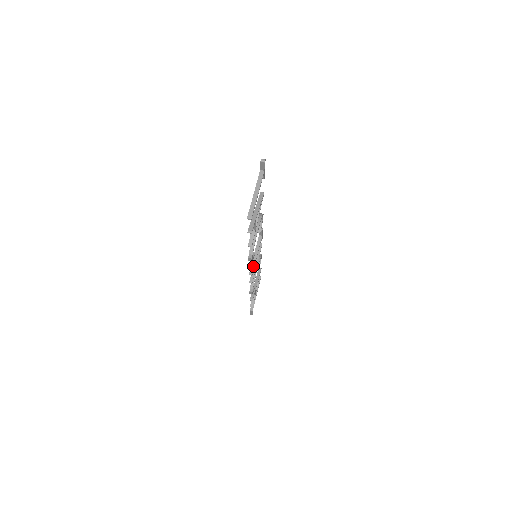
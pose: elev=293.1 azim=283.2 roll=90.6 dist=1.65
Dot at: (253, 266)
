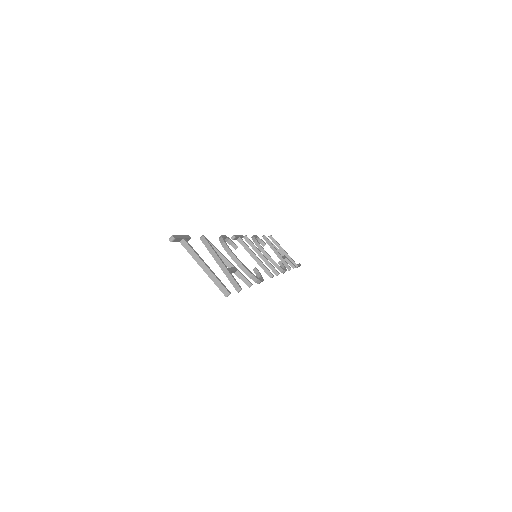
Dot at: (265, 269)
